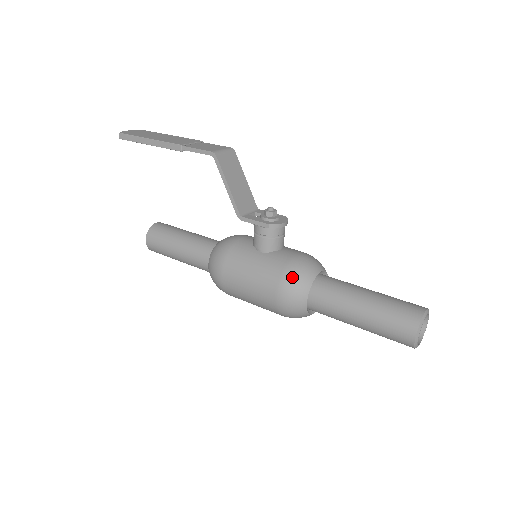
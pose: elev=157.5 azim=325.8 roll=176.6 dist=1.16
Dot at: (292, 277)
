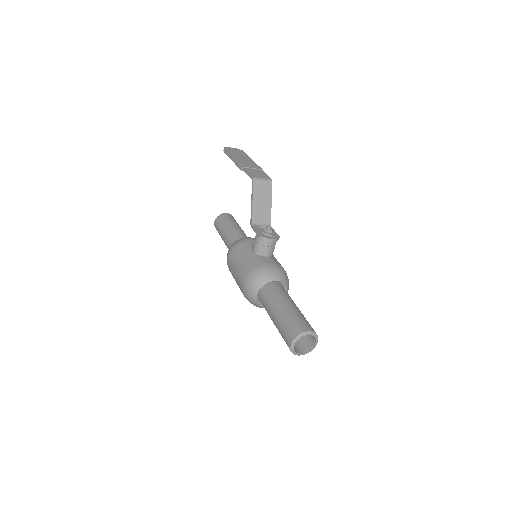
Dot at: (255, 274)
